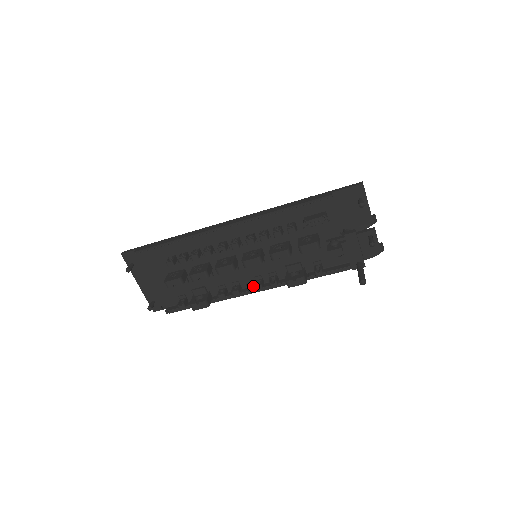
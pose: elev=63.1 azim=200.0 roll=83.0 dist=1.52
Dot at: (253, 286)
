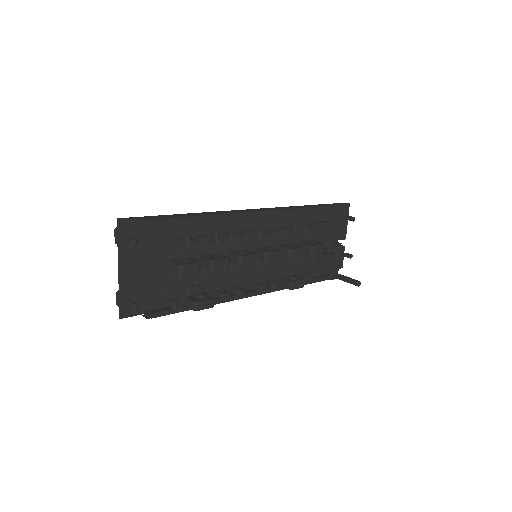
Dot at: (247, 290)
